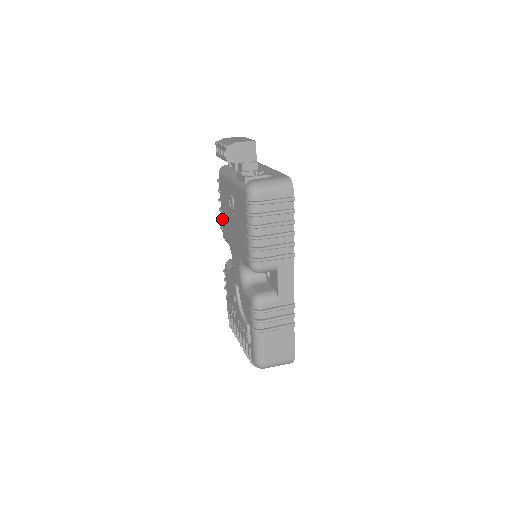
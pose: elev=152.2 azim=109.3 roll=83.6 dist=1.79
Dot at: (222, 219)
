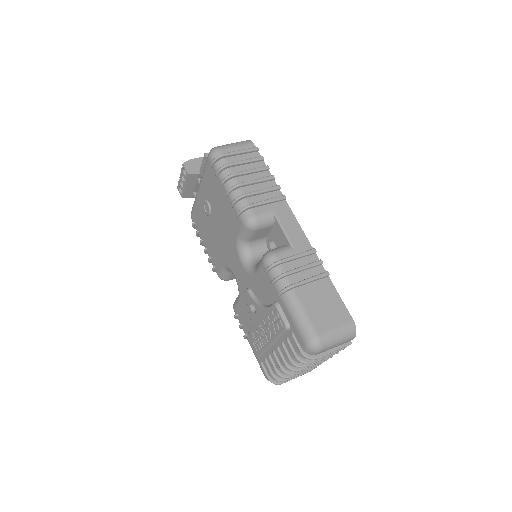
Dot at: (210, 256)
